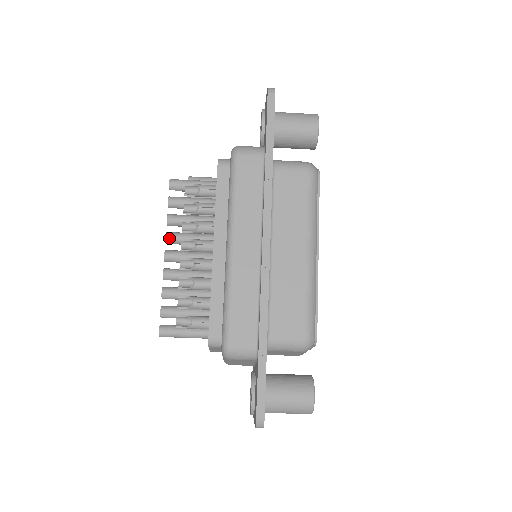
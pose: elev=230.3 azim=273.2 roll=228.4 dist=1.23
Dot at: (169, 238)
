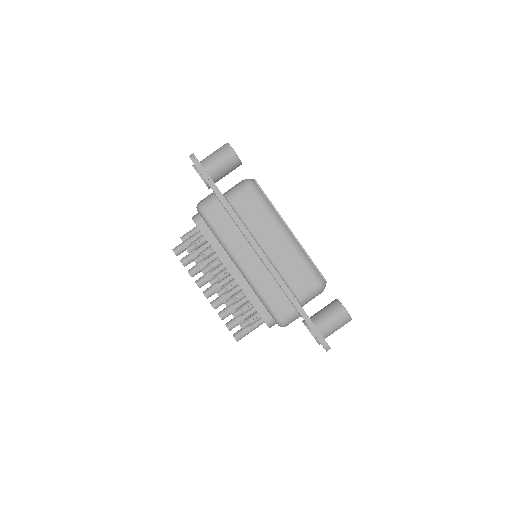
Dot at: (199, 284)
